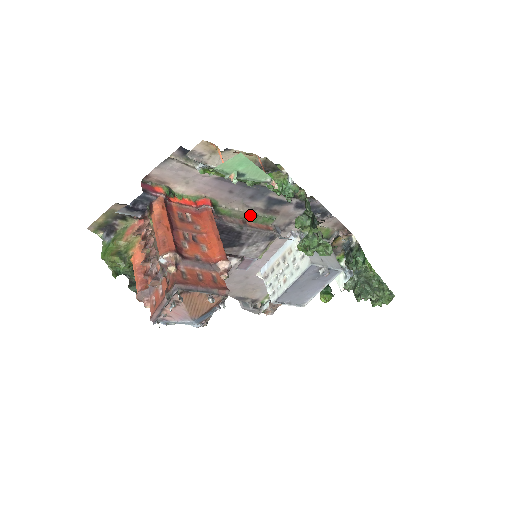
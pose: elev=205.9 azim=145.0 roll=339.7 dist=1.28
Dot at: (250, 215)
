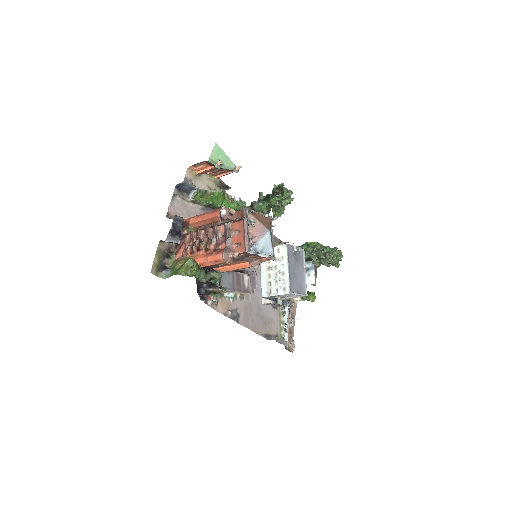
Dot at: occluded
